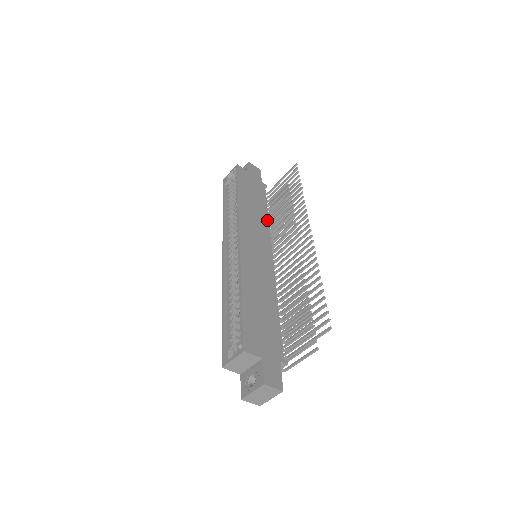
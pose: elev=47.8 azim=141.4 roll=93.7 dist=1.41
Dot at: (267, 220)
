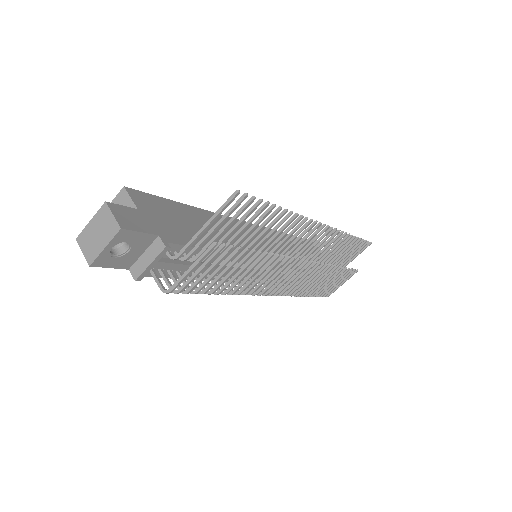
Dot at: occluded
